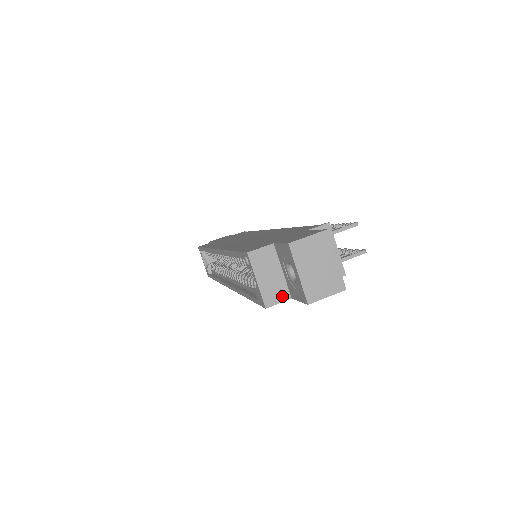
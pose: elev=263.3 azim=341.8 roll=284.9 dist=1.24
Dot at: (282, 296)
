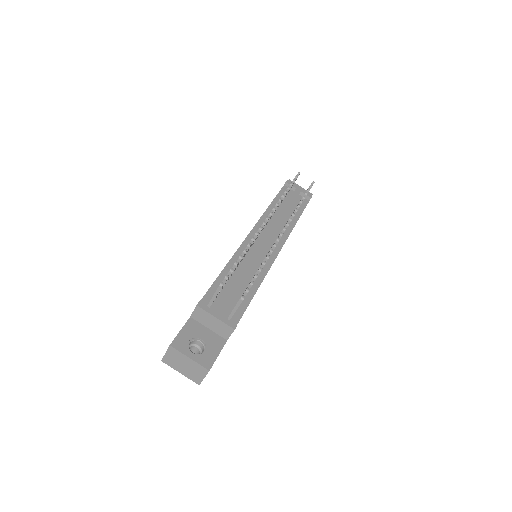
Dot at: occluded
